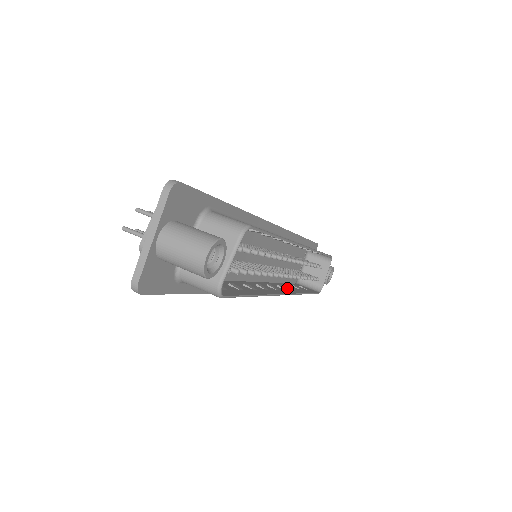
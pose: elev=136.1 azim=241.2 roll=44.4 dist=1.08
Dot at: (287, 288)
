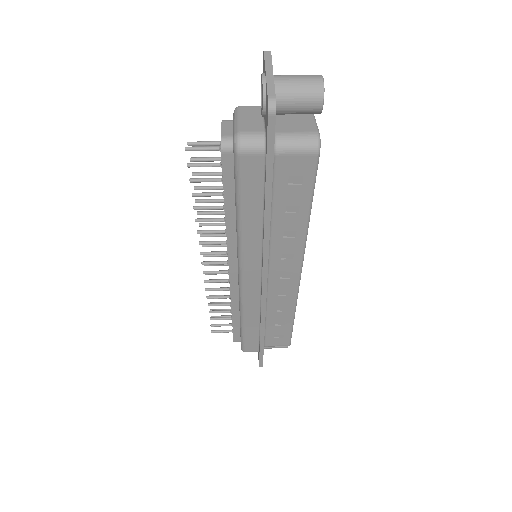
Dot at: (283, 300)
